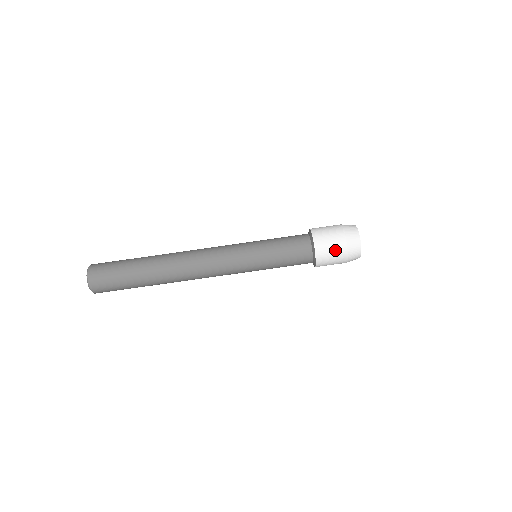
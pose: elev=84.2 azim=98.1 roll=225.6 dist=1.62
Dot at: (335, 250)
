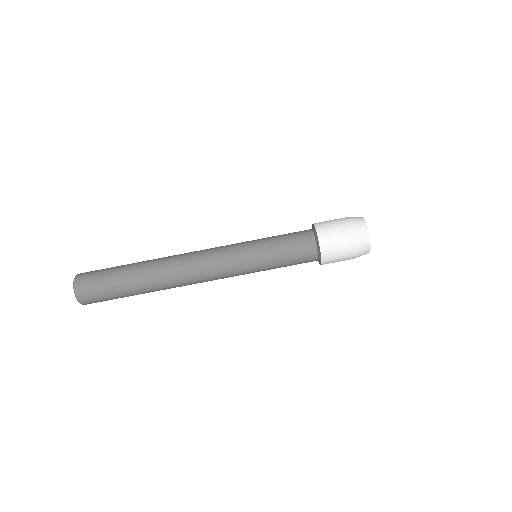
Dot at: (342, 245)
